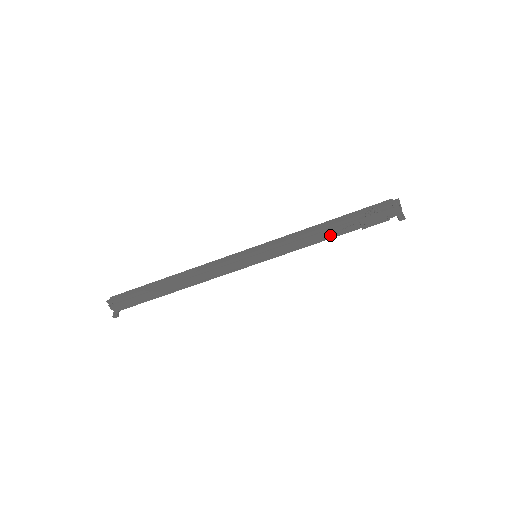
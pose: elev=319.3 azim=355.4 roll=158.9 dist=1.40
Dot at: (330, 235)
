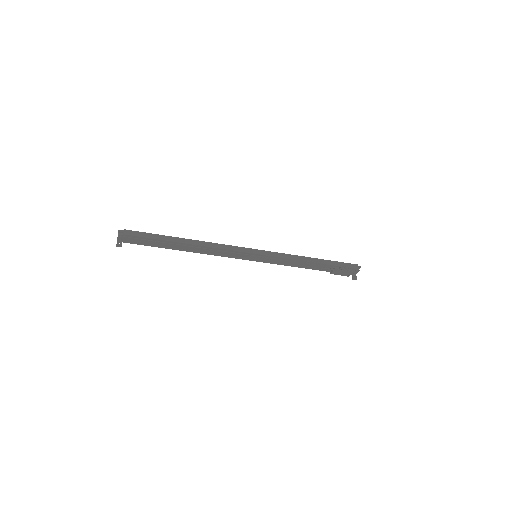
Dot at: (310, 267)
